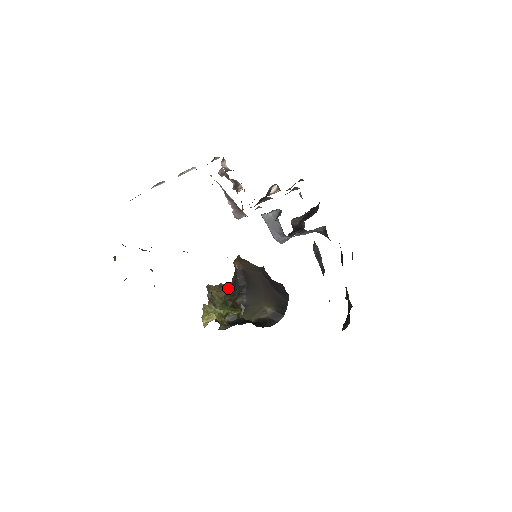
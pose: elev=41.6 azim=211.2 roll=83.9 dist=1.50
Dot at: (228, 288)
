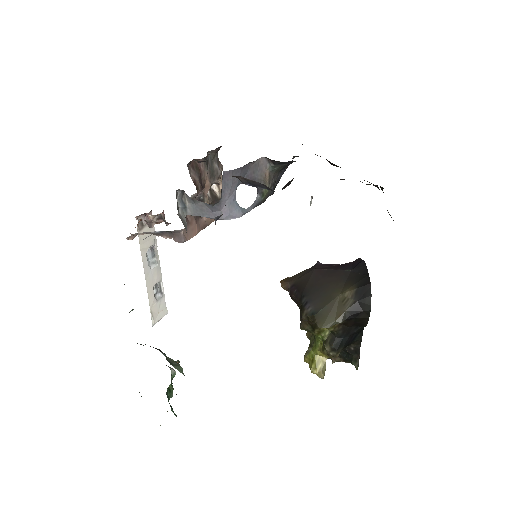
Dot at: occluded
